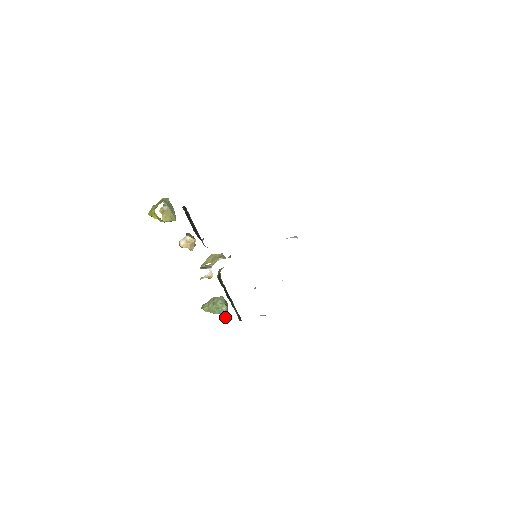
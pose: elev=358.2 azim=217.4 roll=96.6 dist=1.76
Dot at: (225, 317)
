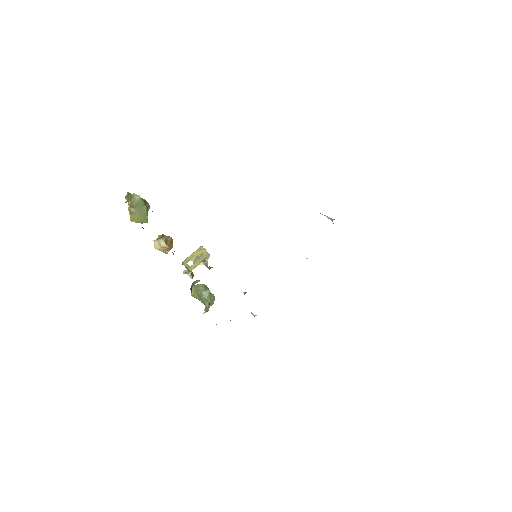
Dot at: (208, 310)
